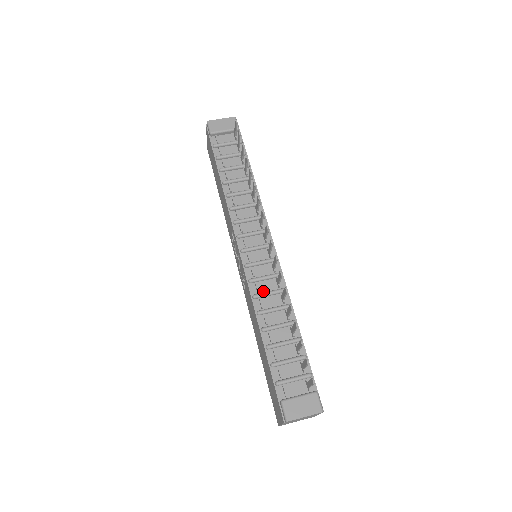
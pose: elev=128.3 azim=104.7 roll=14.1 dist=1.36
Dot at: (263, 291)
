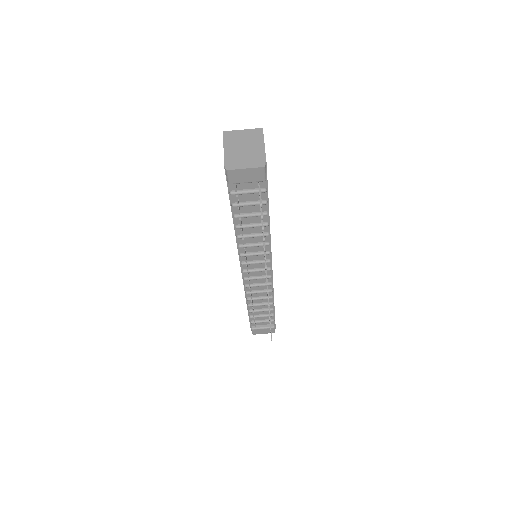
Dot at: (254, 290)
